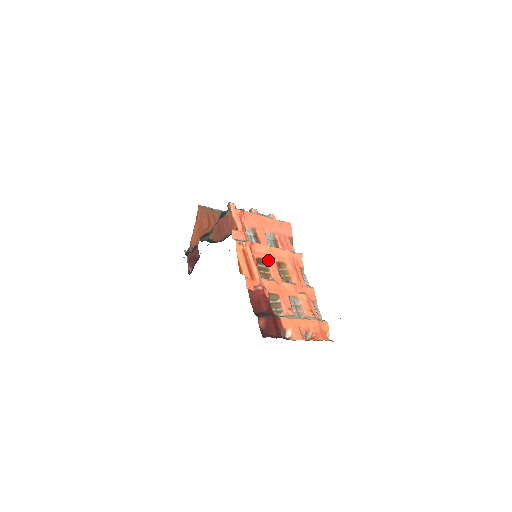
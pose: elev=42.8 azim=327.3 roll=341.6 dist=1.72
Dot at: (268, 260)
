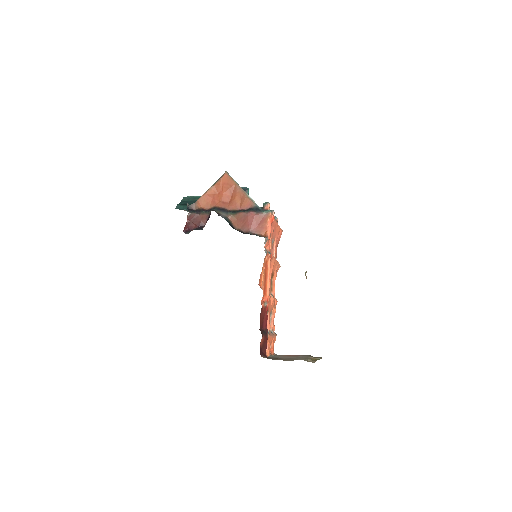
Dot at: (270, 272)
